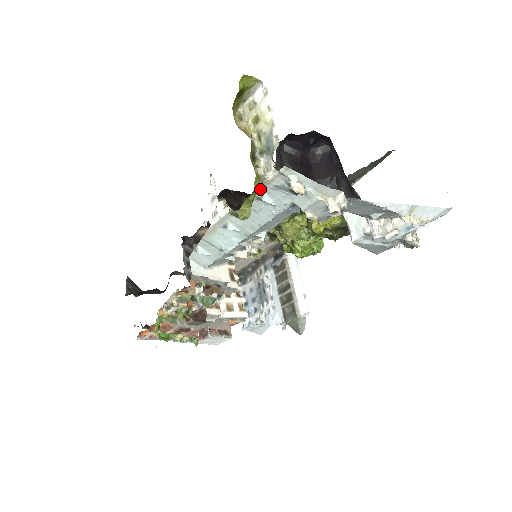
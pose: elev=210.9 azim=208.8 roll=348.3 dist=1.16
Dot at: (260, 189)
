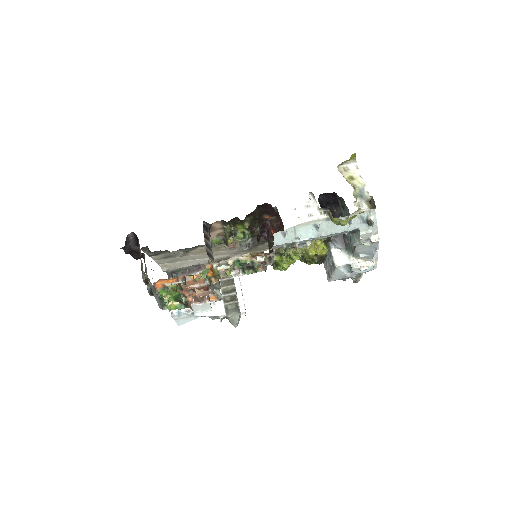
Dot at: (353, 213)
